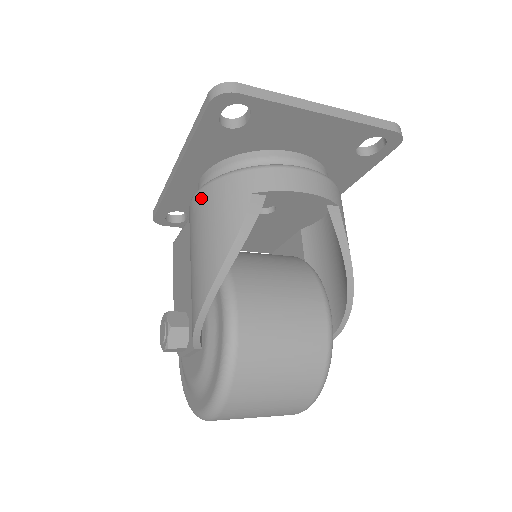
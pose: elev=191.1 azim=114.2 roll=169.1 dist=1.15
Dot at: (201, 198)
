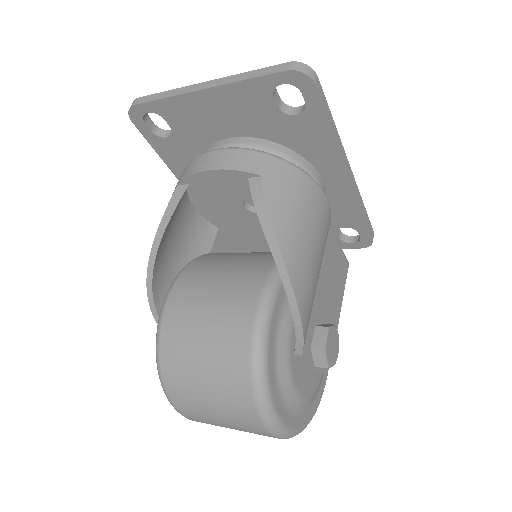
Dot at: occluded
